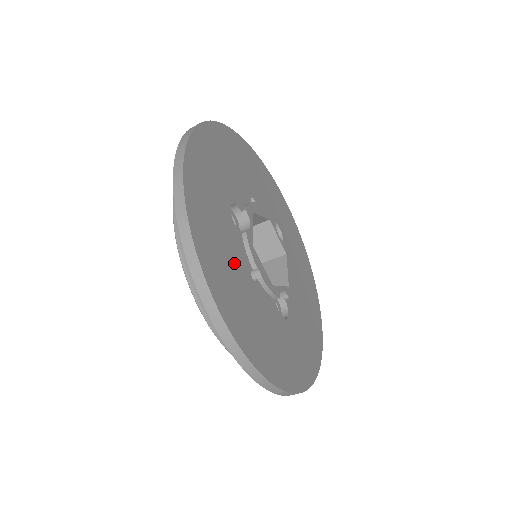
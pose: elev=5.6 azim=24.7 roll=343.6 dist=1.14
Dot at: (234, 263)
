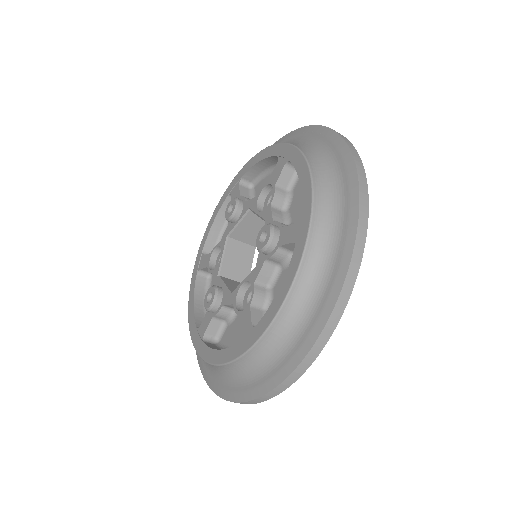
Dot at: occluded
